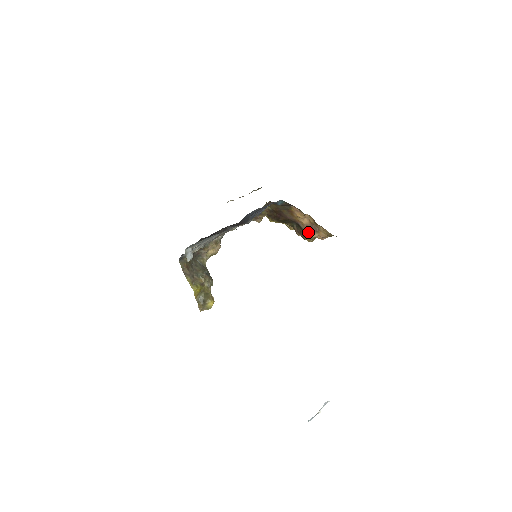
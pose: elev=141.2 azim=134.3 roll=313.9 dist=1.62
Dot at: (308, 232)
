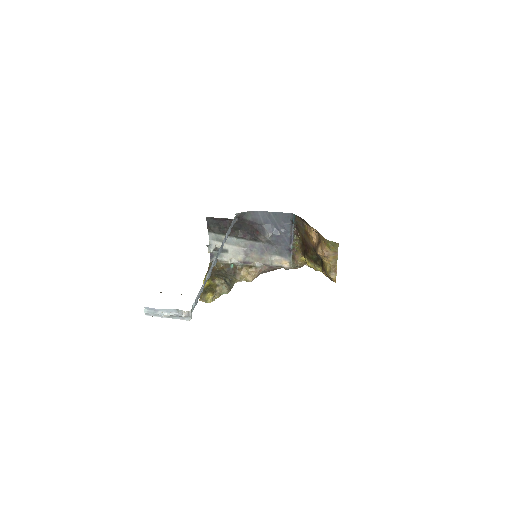
Dot at: (317, 251)
